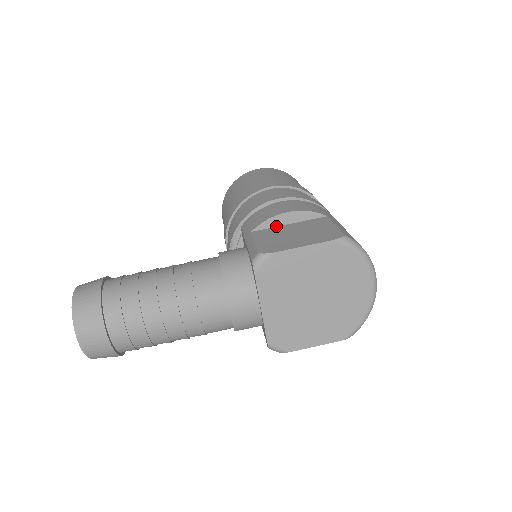
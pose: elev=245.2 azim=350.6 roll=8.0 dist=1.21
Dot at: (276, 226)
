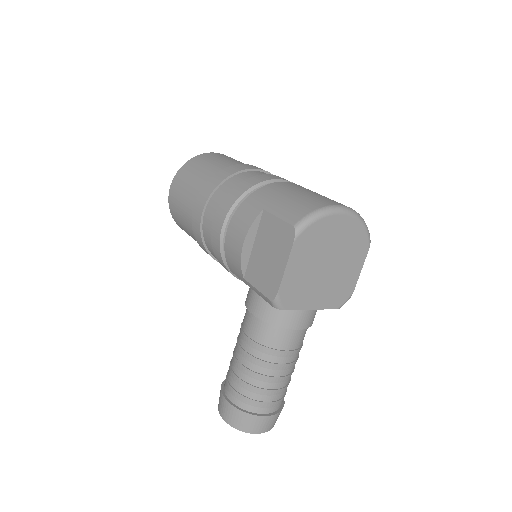
Dot at: (249, 256)
